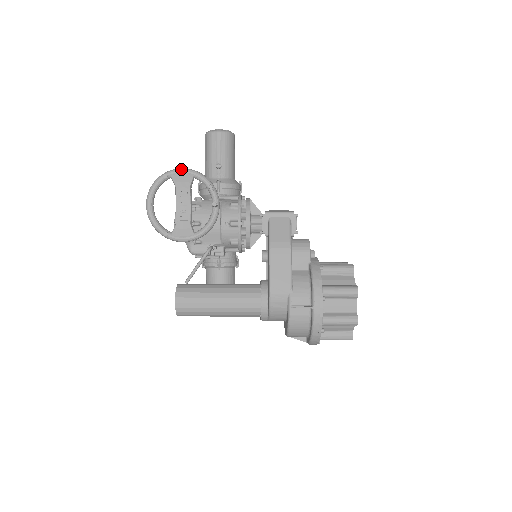
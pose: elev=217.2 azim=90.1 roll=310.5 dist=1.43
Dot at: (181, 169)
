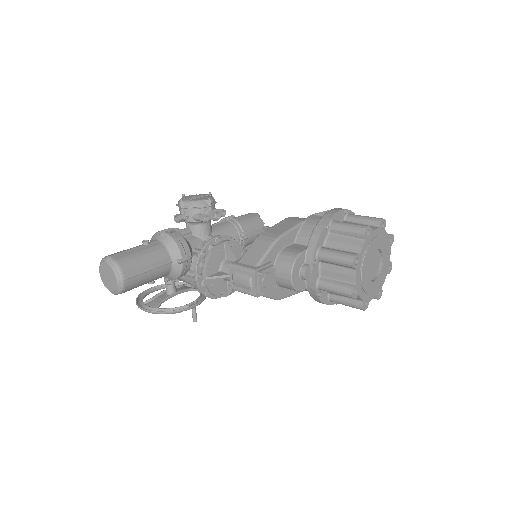
Dot at: occluded
